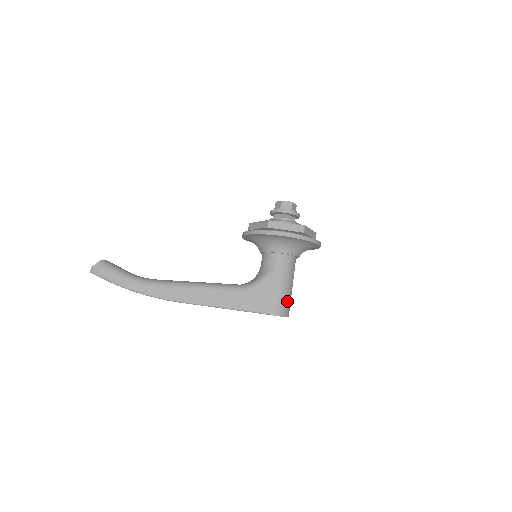
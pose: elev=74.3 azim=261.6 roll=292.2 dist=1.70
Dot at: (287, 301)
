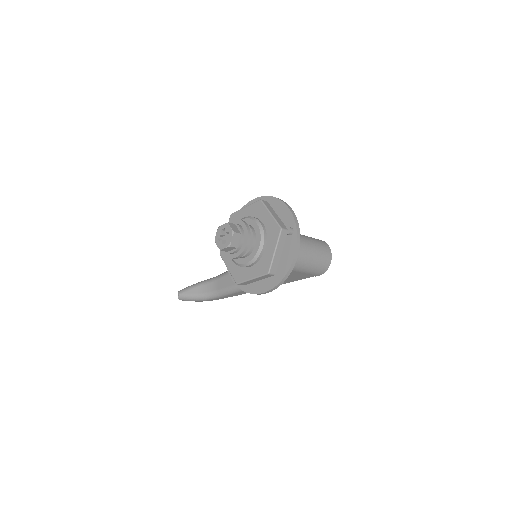
Dot at: (318, 264)
